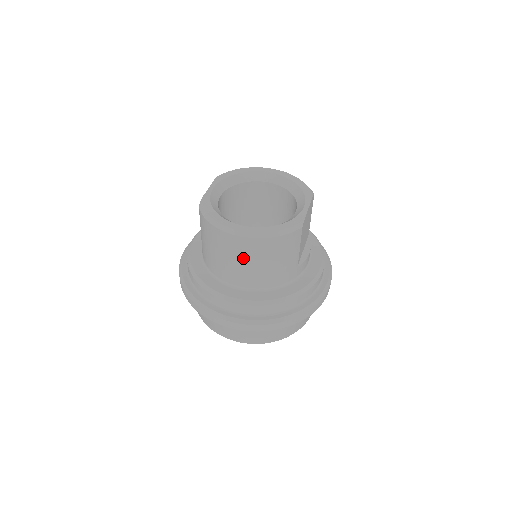
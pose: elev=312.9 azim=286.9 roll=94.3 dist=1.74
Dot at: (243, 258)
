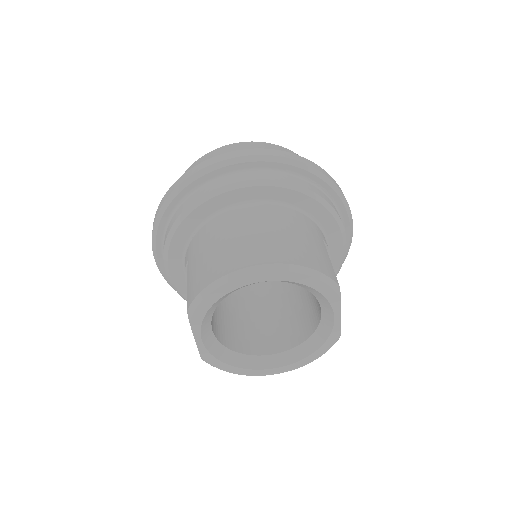
Dot at: occluded
